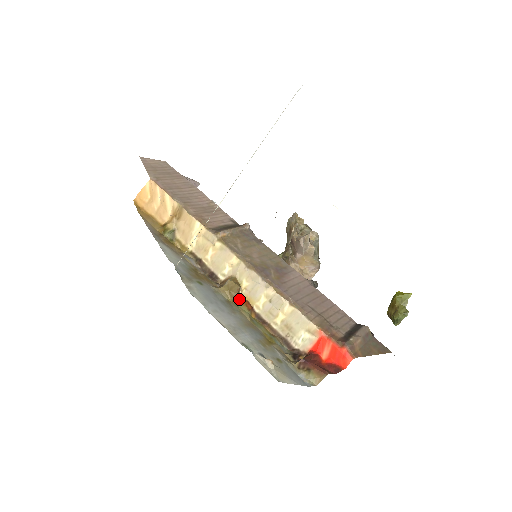
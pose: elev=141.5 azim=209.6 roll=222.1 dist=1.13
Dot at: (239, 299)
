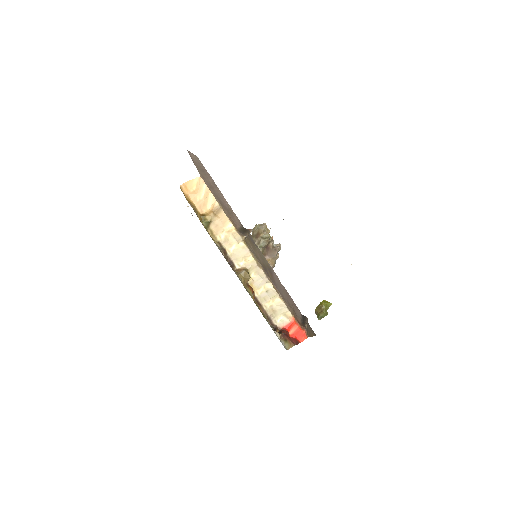
Dot at: (247, 285)
